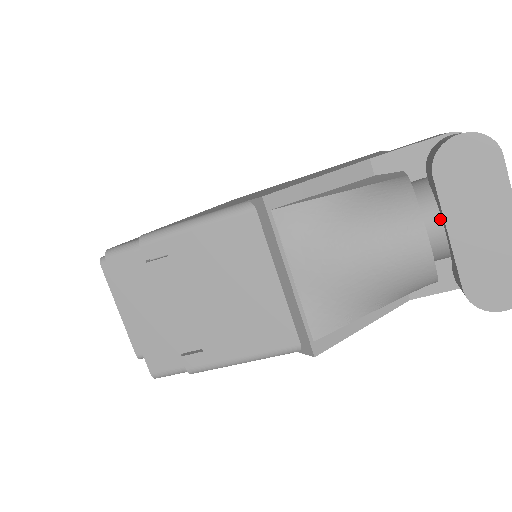
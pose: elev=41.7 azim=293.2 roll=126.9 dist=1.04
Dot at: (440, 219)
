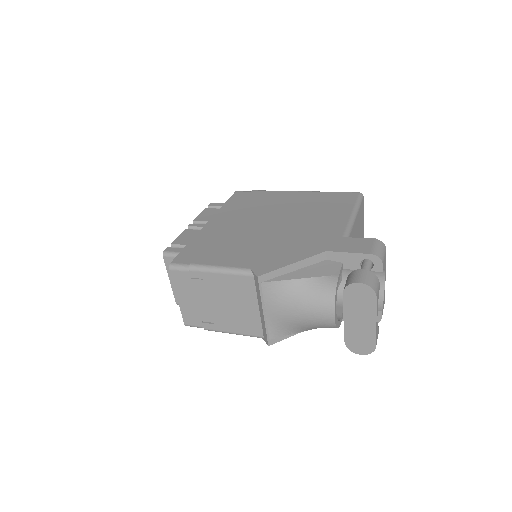
Dot at: occluded
